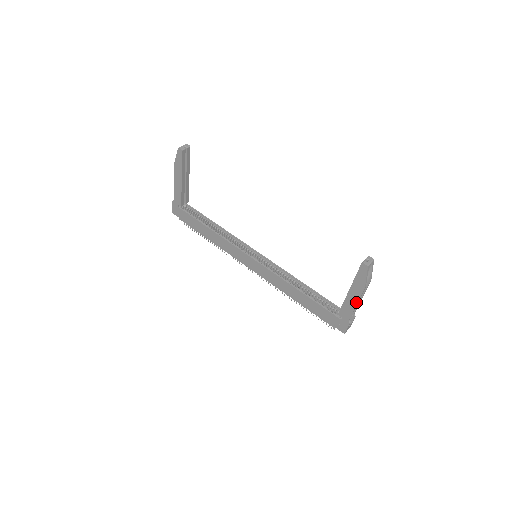
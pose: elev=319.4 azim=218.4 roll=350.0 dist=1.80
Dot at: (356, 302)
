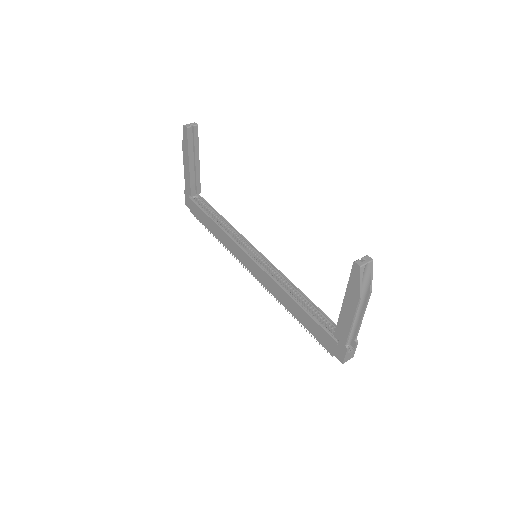
Dot at: (351, 319)
